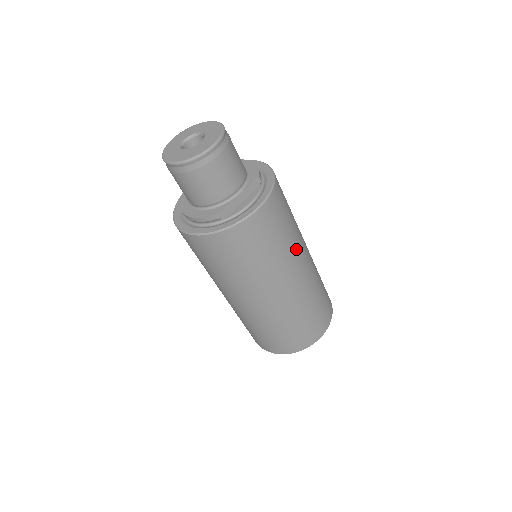
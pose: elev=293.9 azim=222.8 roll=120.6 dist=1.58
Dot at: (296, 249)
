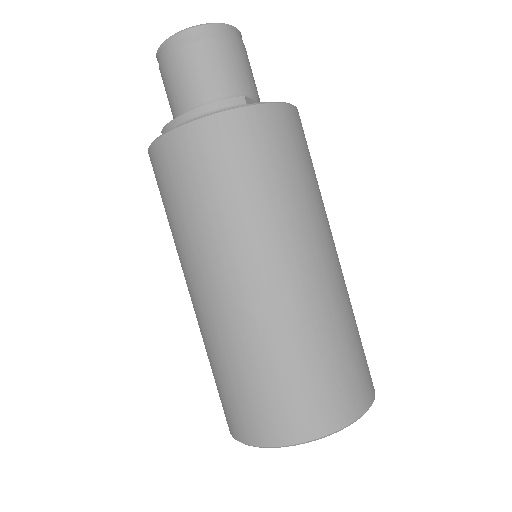
Dot at: occluded
